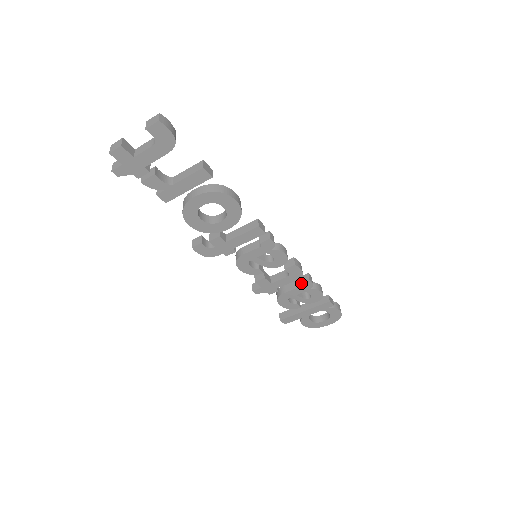
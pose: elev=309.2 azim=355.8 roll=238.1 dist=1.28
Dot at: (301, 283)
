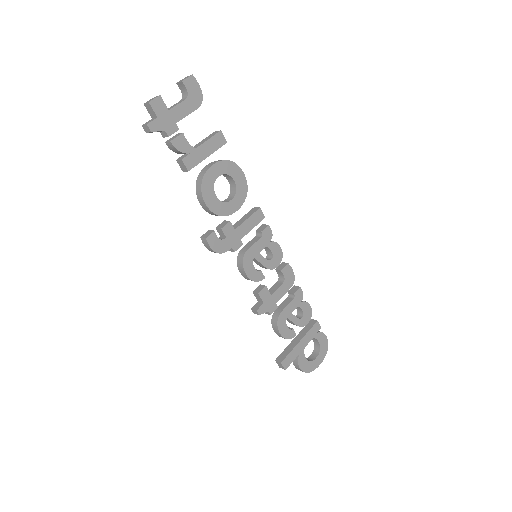
Dot at: (294, 293)
